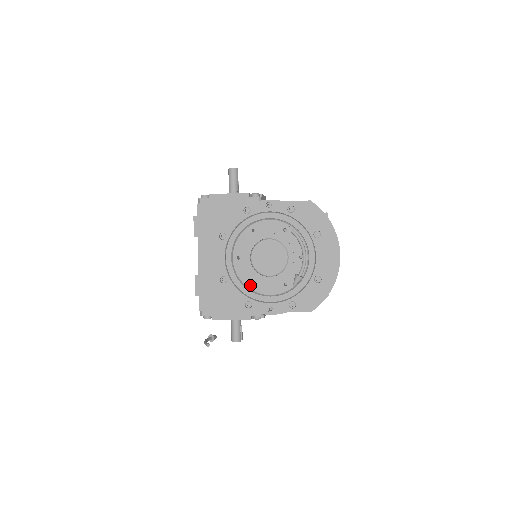
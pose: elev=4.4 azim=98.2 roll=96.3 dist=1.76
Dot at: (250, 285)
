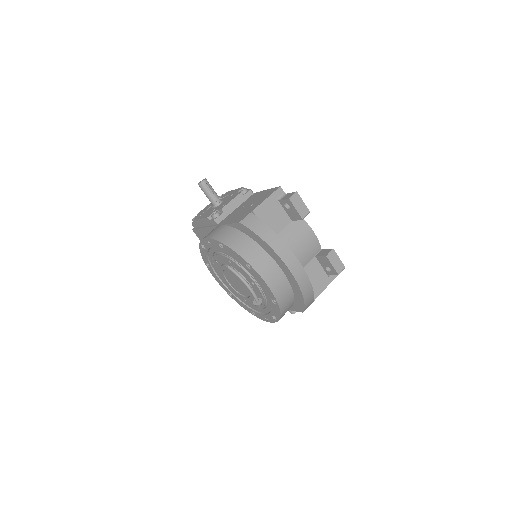
Dot at: (244, 300)
